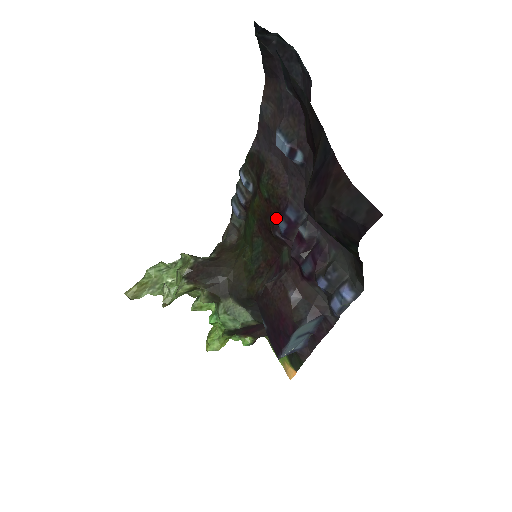
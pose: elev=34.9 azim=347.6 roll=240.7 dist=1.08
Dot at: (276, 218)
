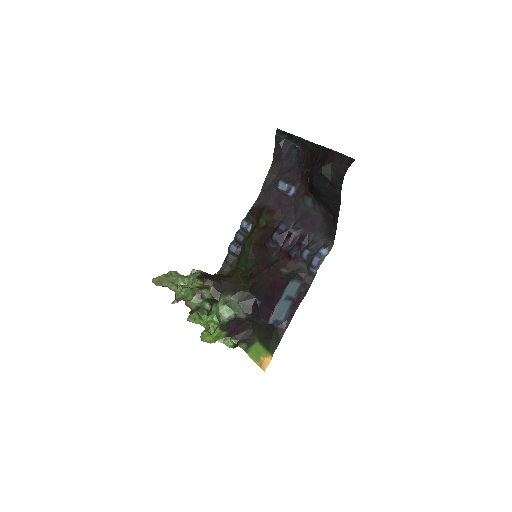
Dot at: (270, 235)
